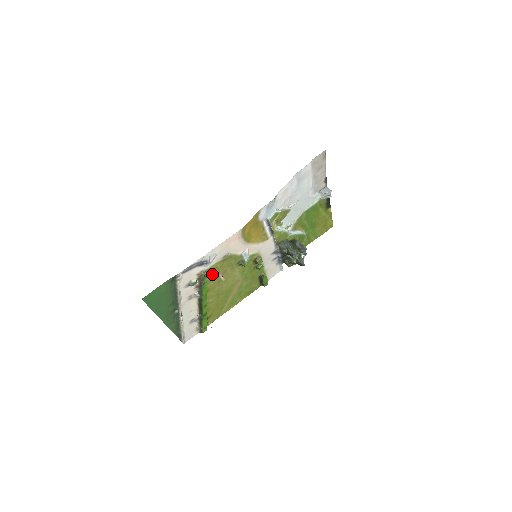
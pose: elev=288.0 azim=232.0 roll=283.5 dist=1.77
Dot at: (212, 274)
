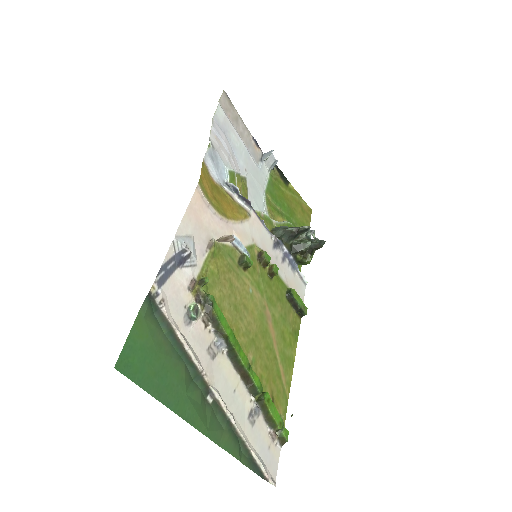
Dot at: (214, 291)
